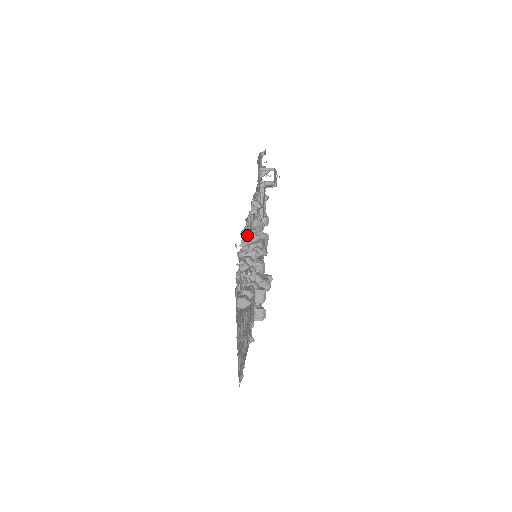
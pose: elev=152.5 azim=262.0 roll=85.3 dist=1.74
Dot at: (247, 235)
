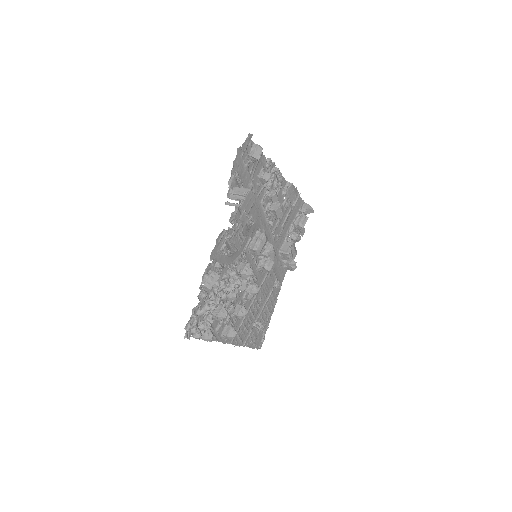
Dot at: (194, 332)
